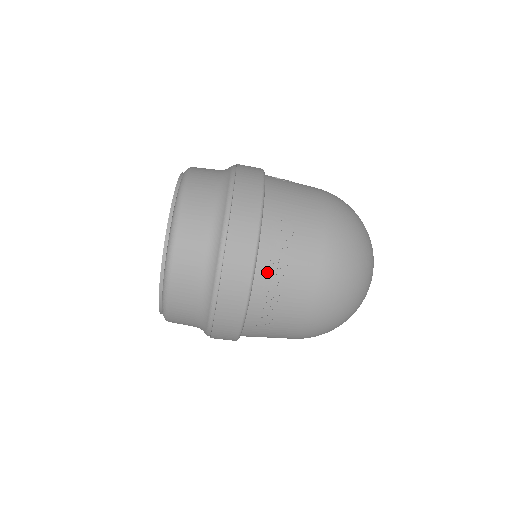
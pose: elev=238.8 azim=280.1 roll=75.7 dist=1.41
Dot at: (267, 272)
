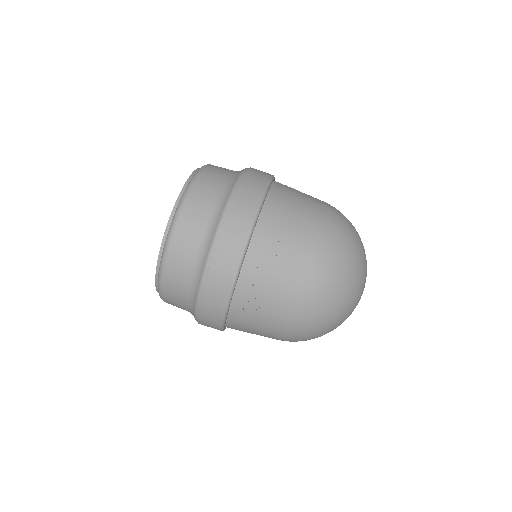
Dot at: (258, 255)
